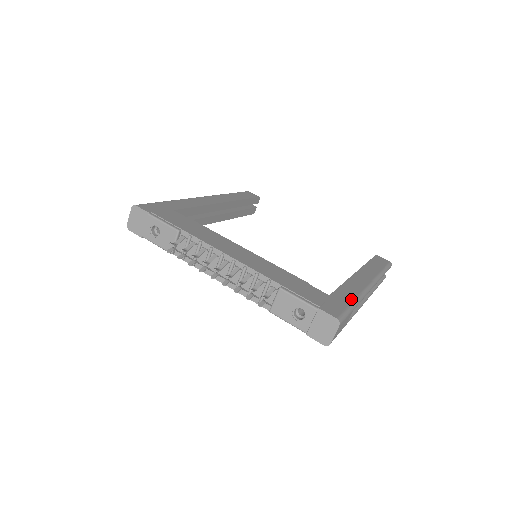
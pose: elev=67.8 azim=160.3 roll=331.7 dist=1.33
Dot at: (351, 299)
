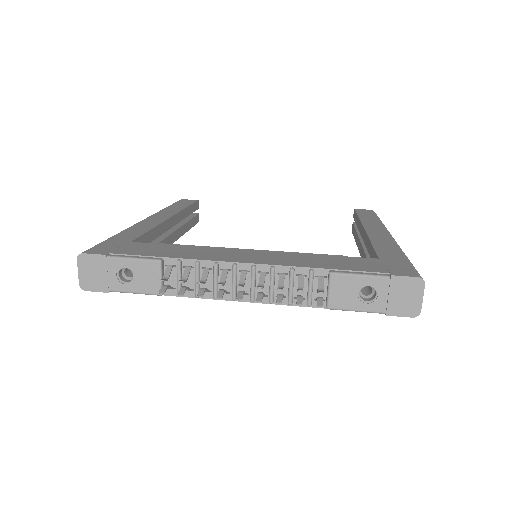
Dot at: (399, 253)
